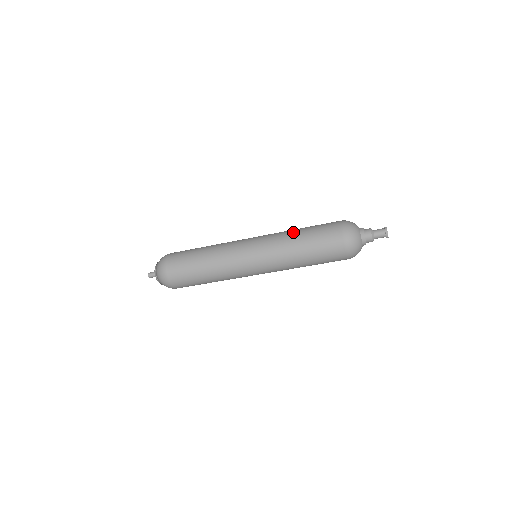
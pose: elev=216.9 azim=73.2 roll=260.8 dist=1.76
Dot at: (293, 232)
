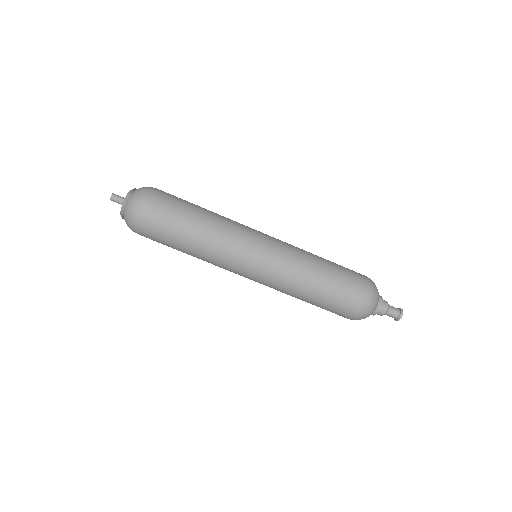
Dot at: occluded
